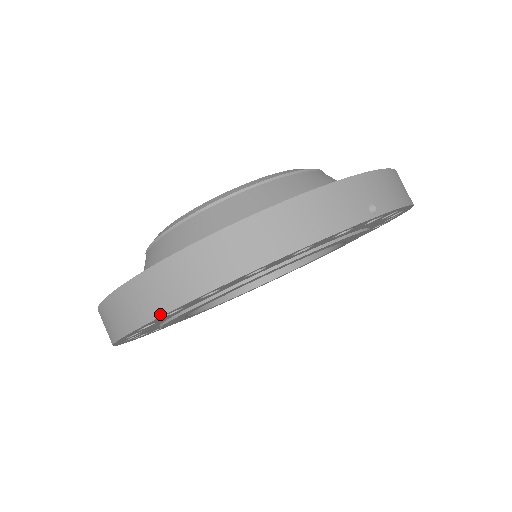
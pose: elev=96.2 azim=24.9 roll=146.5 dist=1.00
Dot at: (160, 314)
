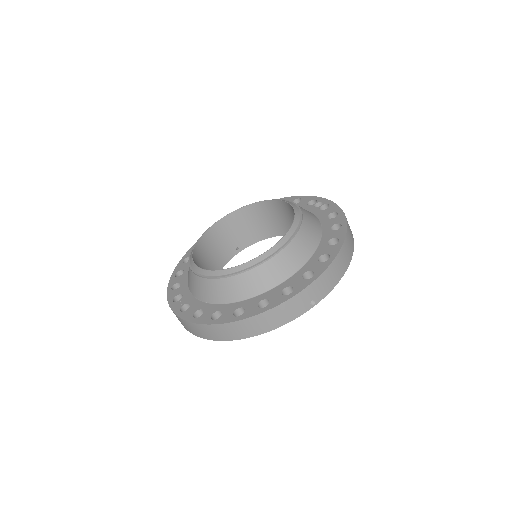
Dot at: (204, 338)
